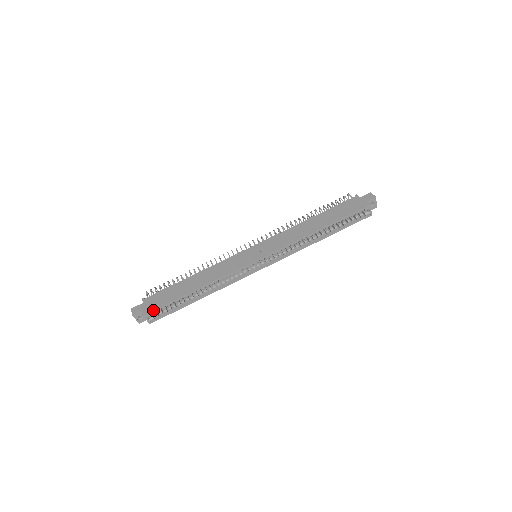
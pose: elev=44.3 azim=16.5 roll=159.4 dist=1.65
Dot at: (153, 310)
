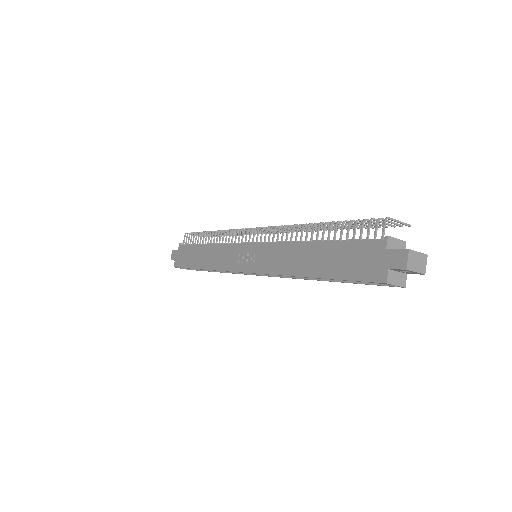
Dot at: (178, 267)
